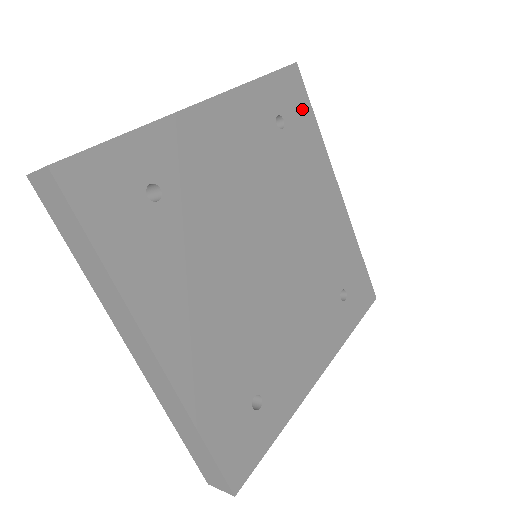
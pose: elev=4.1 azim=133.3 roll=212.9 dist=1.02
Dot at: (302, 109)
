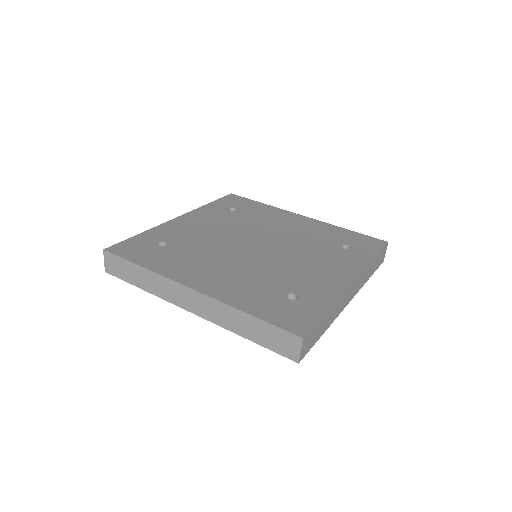
Dot at: (246, 203)
